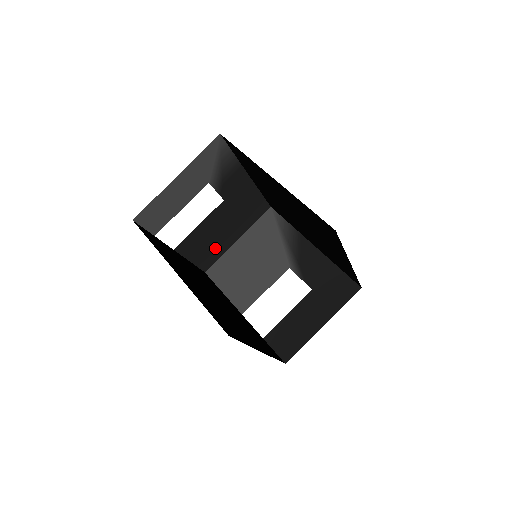
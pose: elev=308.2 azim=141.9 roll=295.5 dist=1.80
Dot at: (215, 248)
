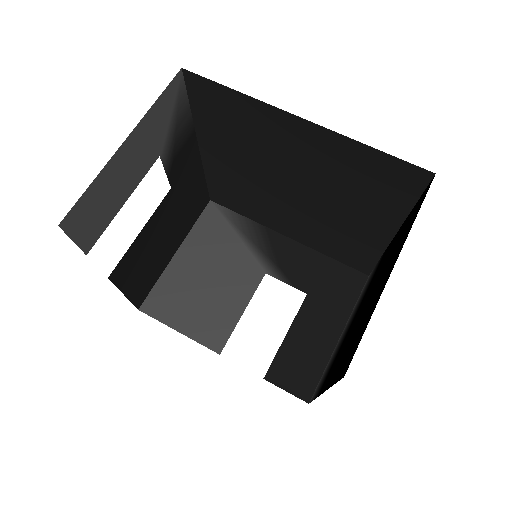
Dot at: (152, 269)
